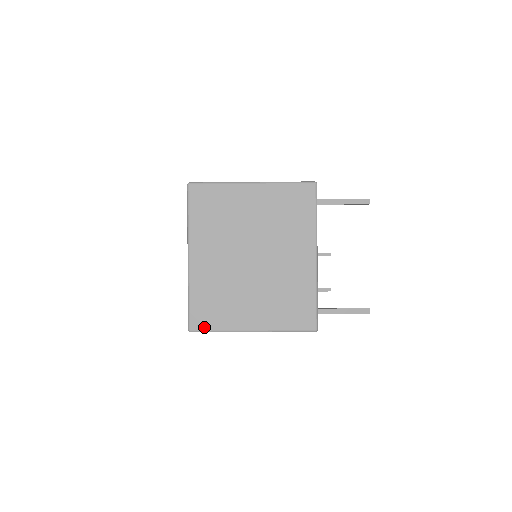
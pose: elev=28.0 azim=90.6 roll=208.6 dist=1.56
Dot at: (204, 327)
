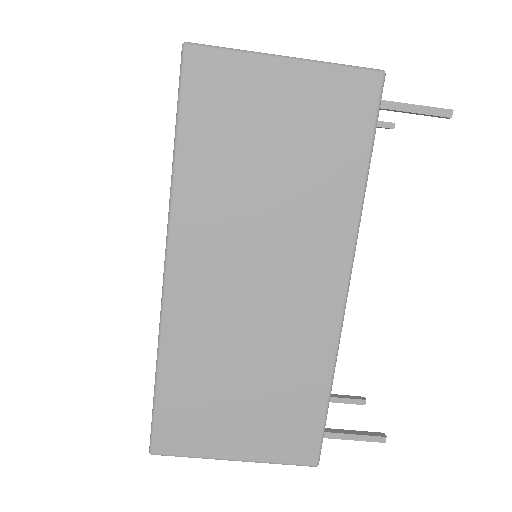
Dot at: (209, 46)
